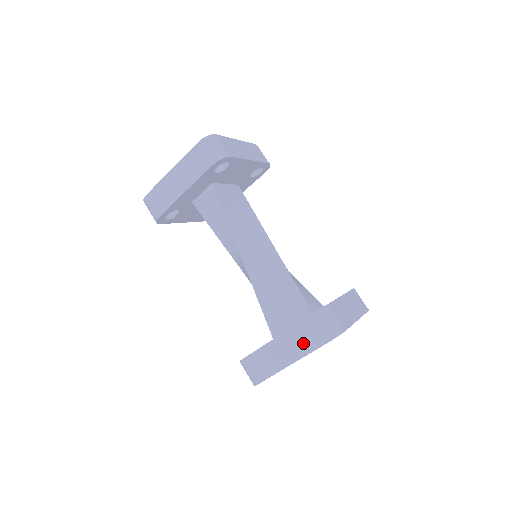
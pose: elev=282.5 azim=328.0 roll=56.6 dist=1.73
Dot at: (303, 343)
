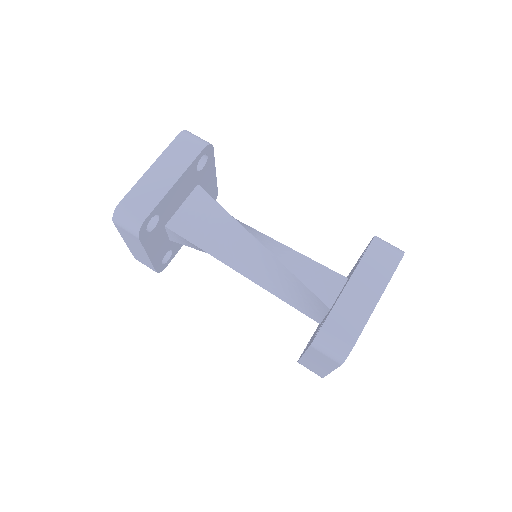
Dot at: (324, 362)
